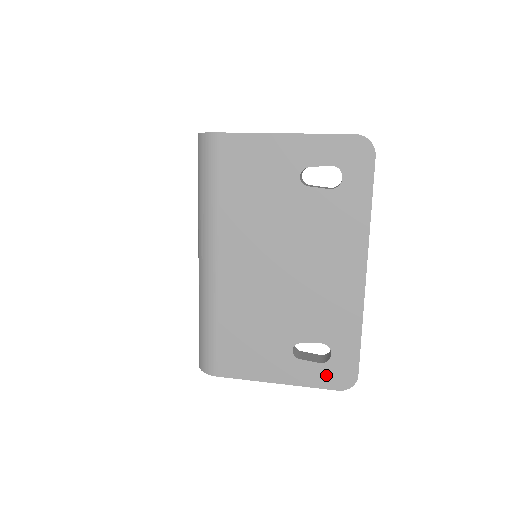
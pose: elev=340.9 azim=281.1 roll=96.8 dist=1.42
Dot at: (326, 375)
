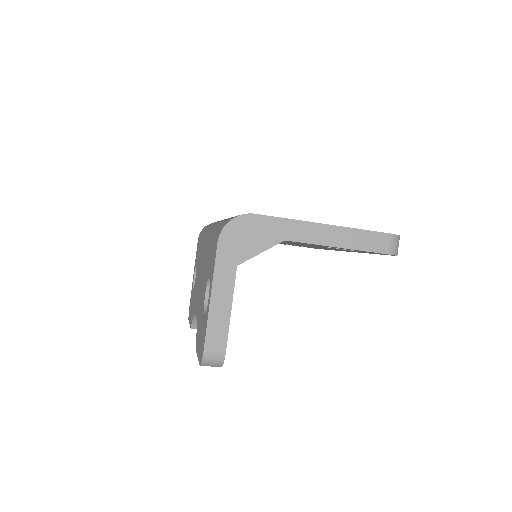
Dot at: occluded
